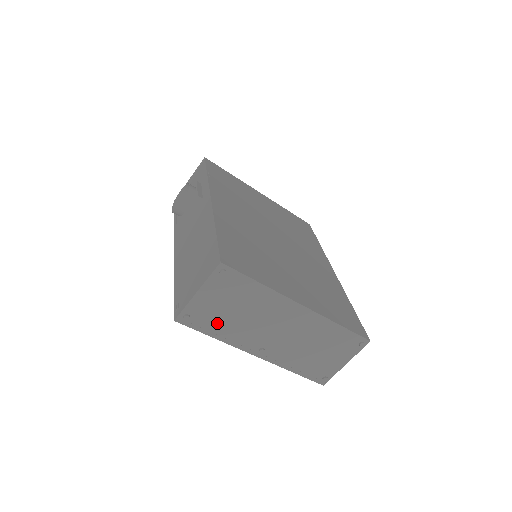
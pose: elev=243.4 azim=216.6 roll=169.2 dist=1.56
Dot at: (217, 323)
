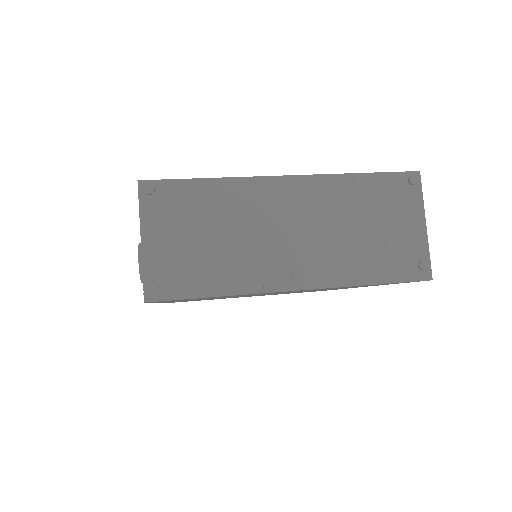
Dot at: (202, 270)
